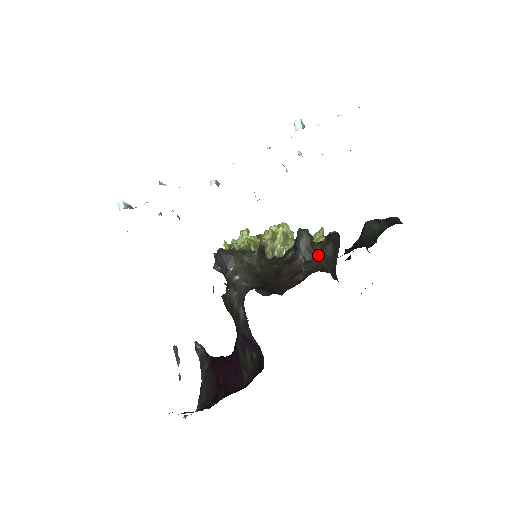
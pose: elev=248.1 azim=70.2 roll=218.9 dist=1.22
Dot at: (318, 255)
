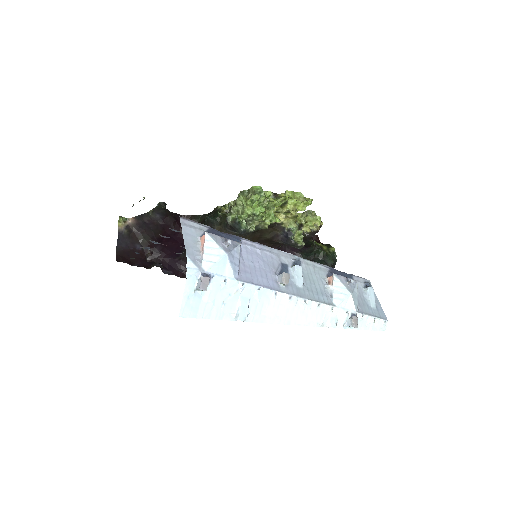
Dot at: occluded
